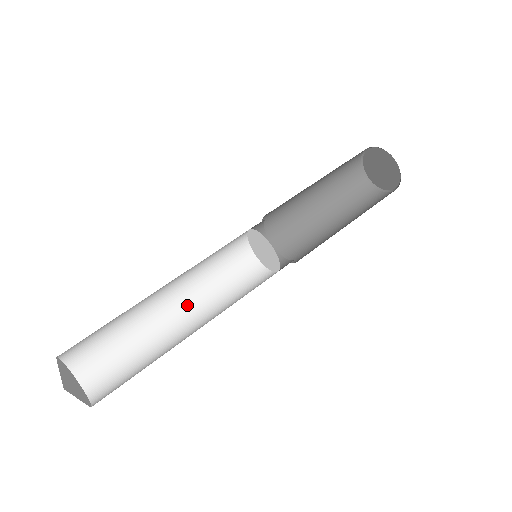
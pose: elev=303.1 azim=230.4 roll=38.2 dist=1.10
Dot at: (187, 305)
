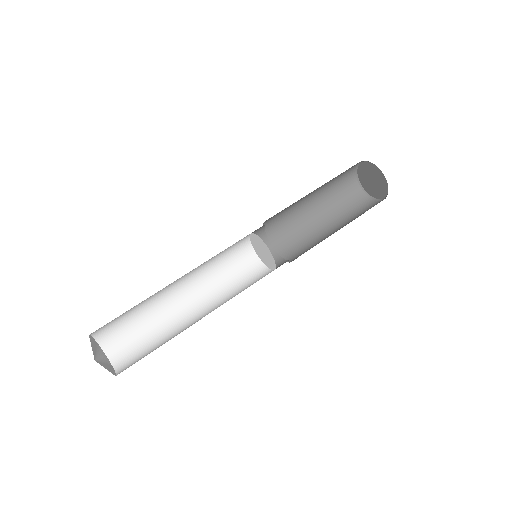
Dot at: (189, 283)
